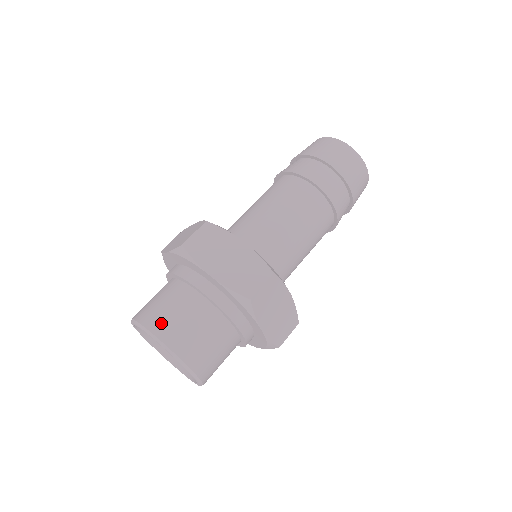
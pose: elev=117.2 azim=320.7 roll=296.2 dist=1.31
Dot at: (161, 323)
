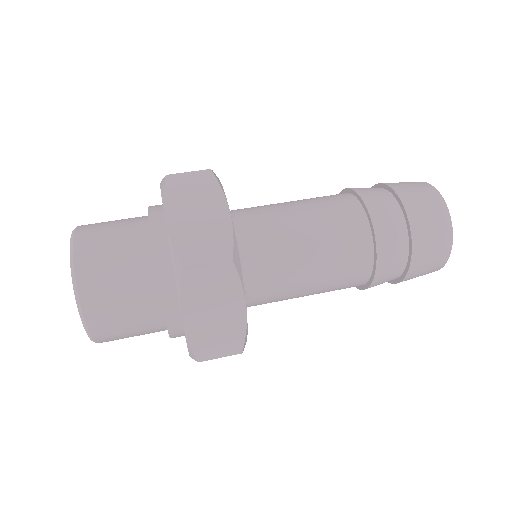
Dot at: occluded
